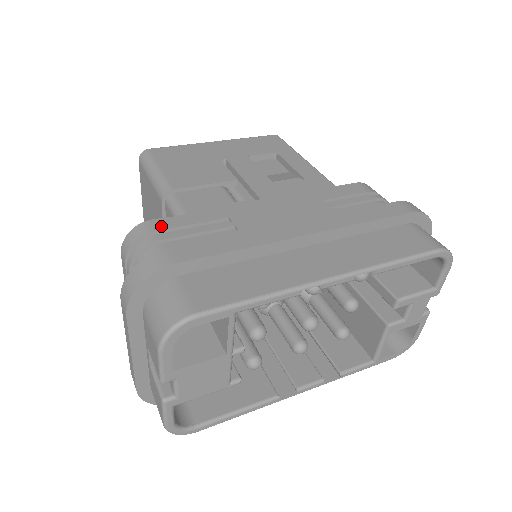
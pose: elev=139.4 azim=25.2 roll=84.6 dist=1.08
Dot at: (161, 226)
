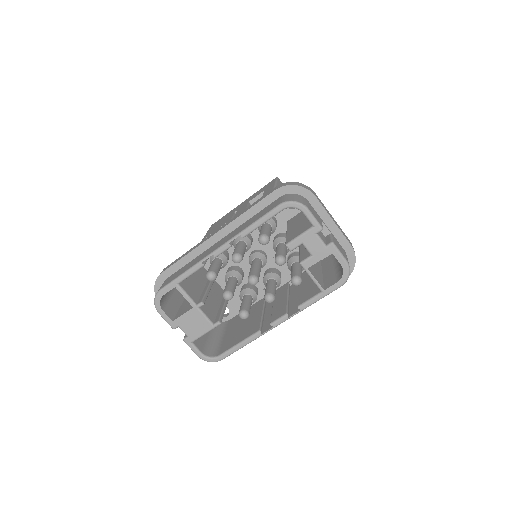
Dot at: occluded
